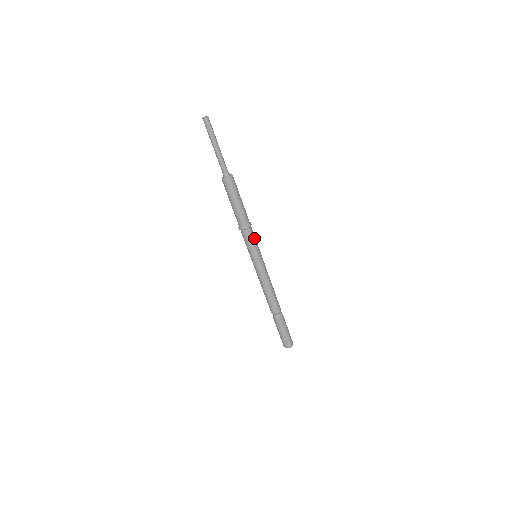
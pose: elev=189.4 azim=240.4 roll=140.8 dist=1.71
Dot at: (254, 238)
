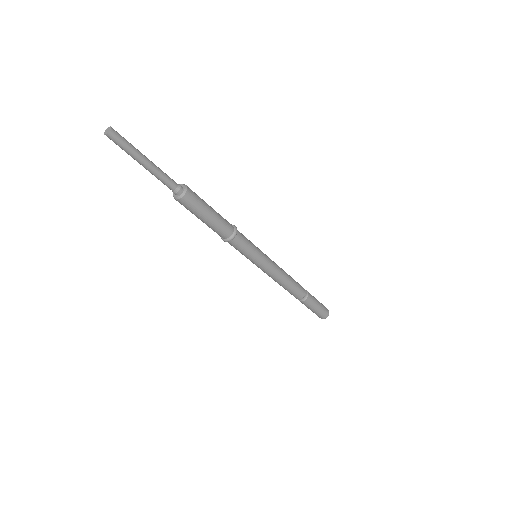
Dot at: (242, 248)
